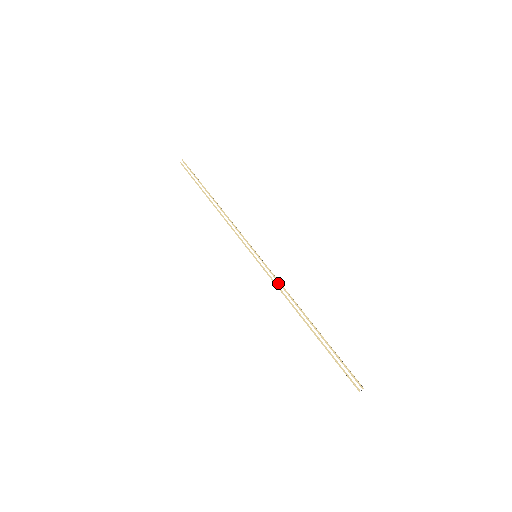
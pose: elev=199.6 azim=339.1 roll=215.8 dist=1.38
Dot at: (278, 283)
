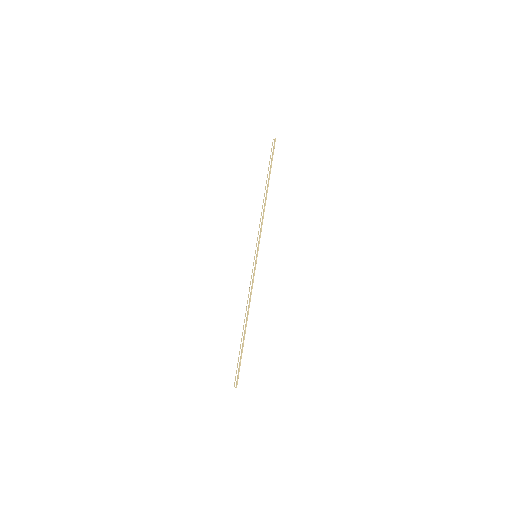
Dot at: (251, 286)
